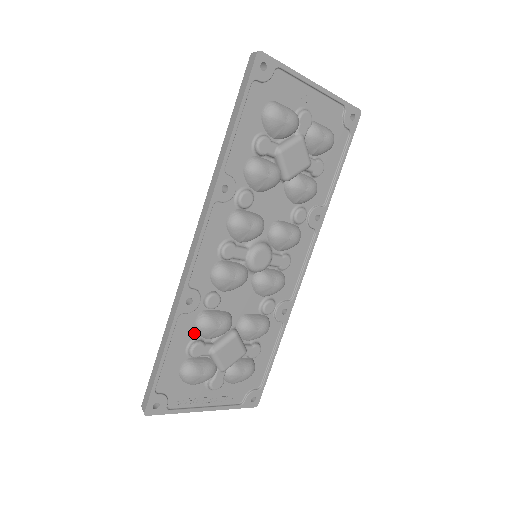
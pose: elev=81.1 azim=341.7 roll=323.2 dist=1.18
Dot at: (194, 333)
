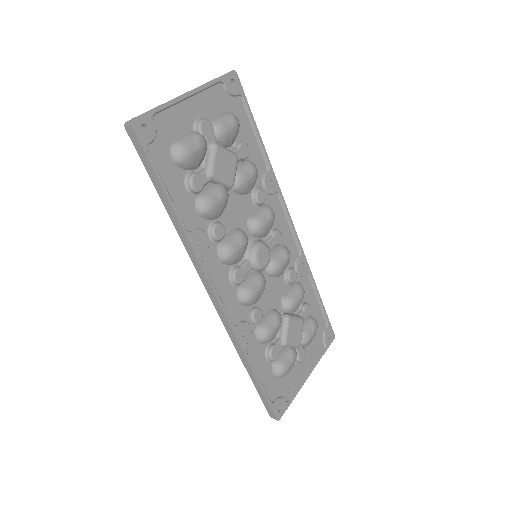
Dot at: (263, 346)
